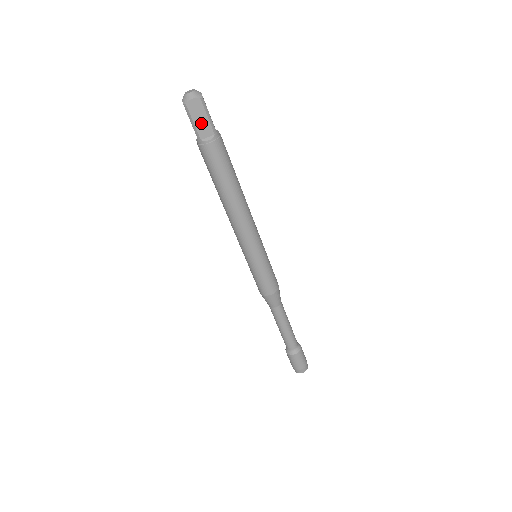
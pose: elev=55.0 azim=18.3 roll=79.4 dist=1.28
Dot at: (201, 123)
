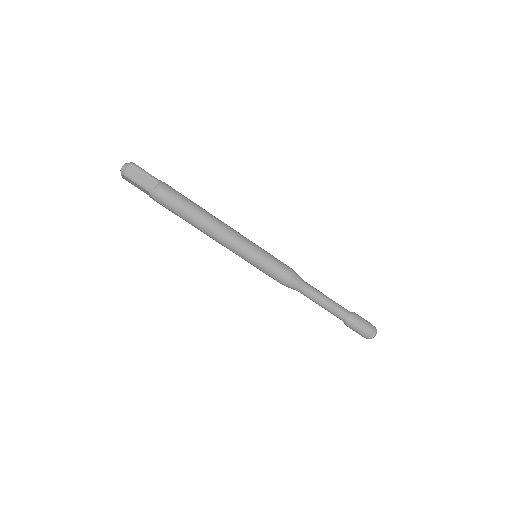
Dot at: (144, 179)
